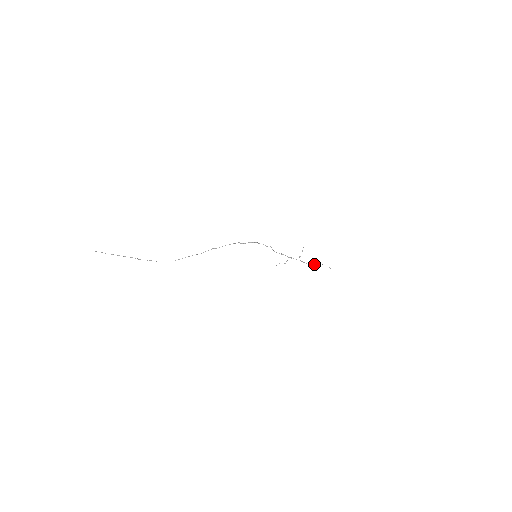
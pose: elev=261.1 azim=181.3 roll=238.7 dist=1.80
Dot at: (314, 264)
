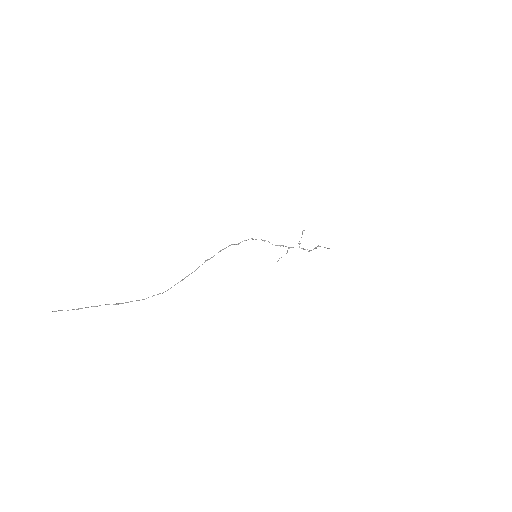
Dot at: (315, 248)
